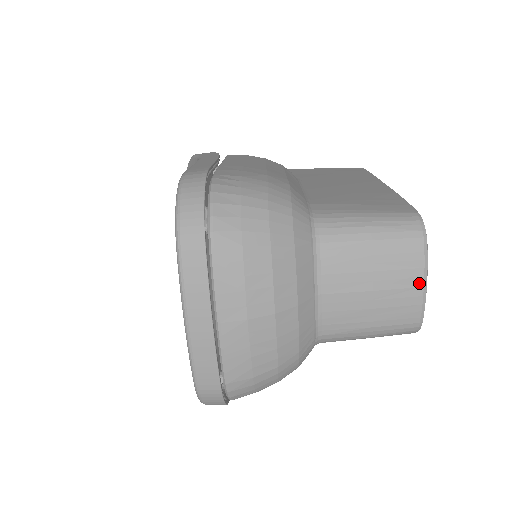
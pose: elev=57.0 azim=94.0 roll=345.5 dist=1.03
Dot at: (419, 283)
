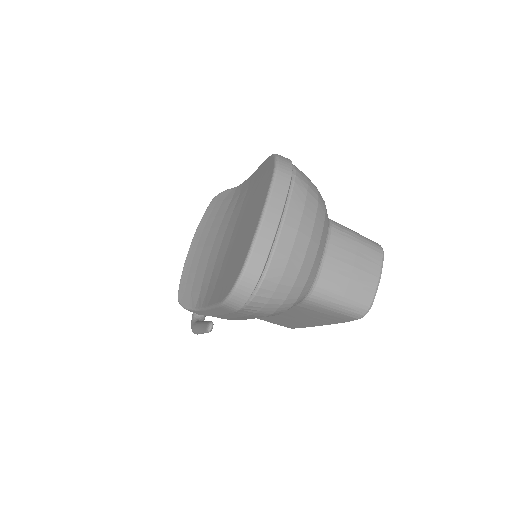
Dot at: (377, 274)
